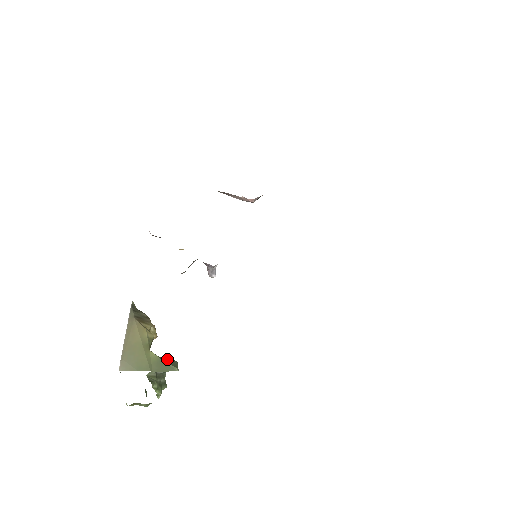
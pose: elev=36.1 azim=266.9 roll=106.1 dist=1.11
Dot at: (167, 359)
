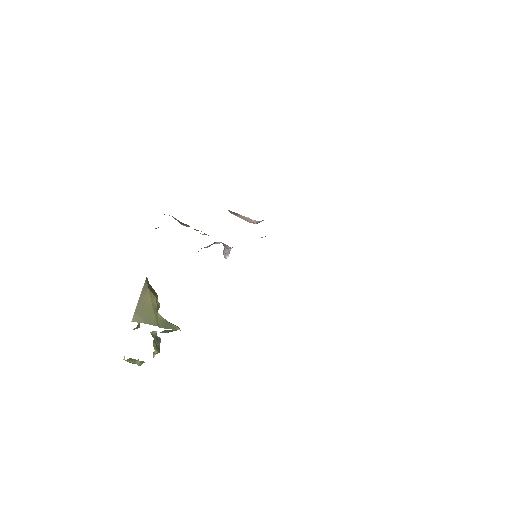
Dot at: occluded
